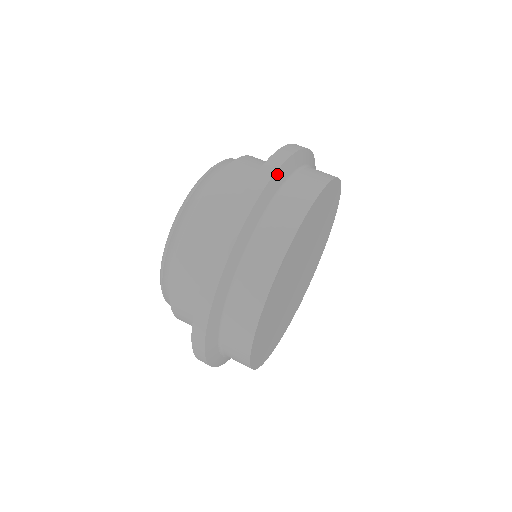
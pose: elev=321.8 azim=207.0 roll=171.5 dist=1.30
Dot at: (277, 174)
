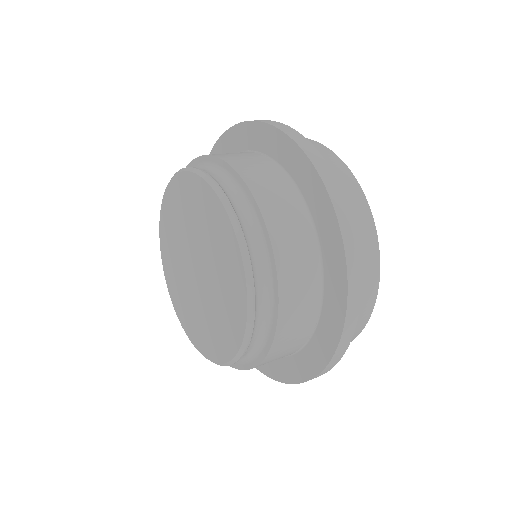
Dot at: (355, 240)
